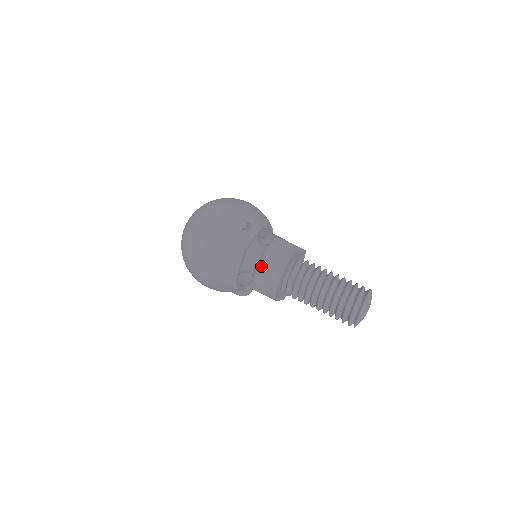
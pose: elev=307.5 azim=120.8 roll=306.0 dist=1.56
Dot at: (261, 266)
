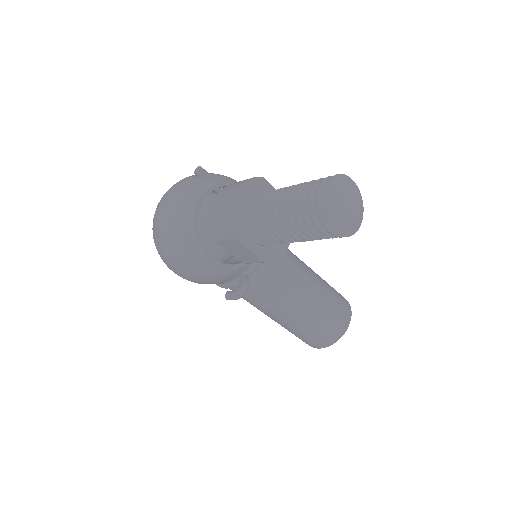
Dot at: (215, 201)
